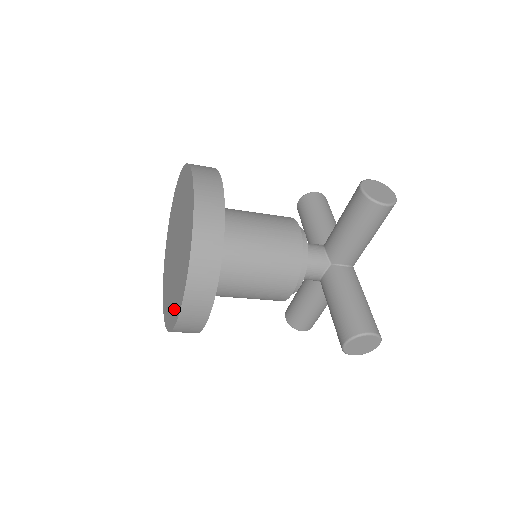
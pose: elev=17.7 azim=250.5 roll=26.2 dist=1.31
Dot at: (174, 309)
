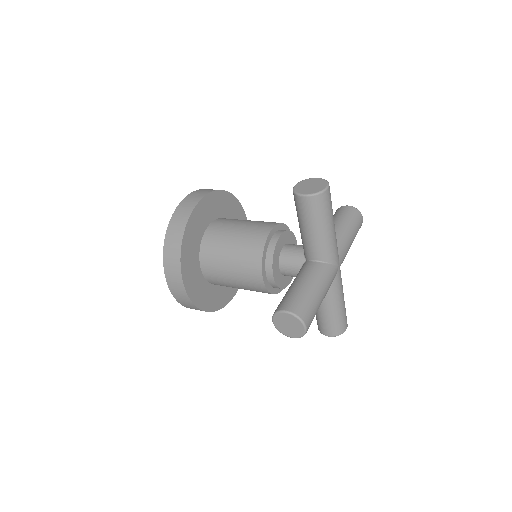
Dot at: occluded
